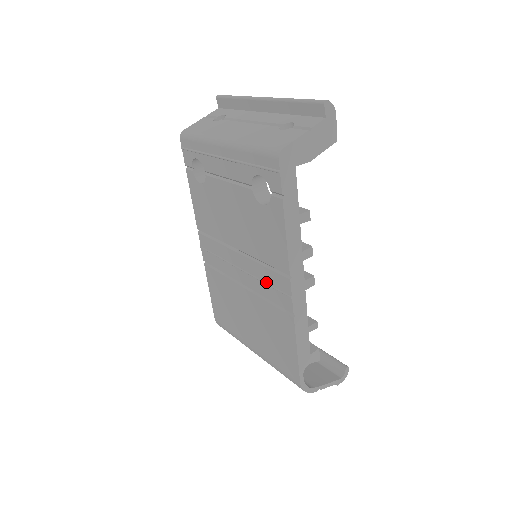
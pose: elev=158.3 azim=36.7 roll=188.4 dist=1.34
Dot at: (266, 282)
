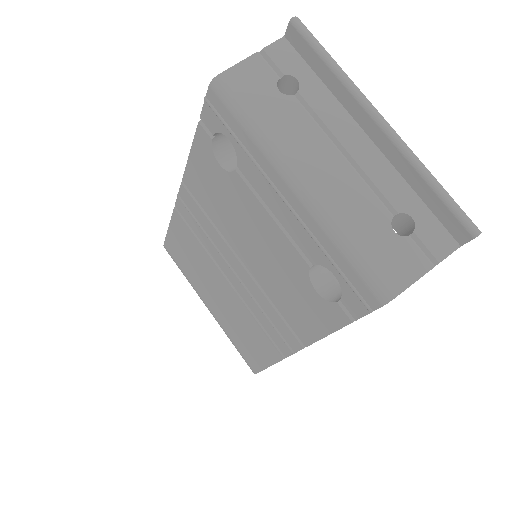
Dot at: (267, 315)
